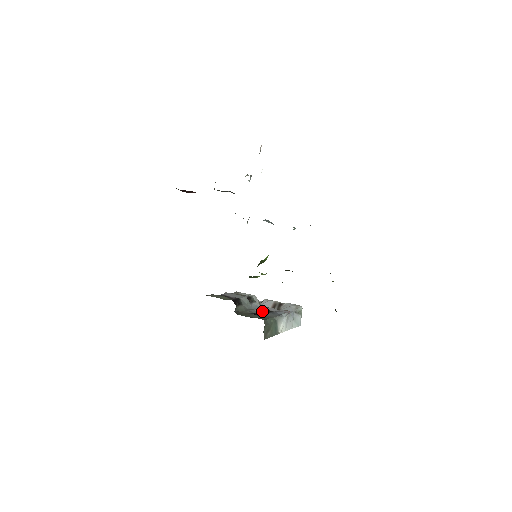
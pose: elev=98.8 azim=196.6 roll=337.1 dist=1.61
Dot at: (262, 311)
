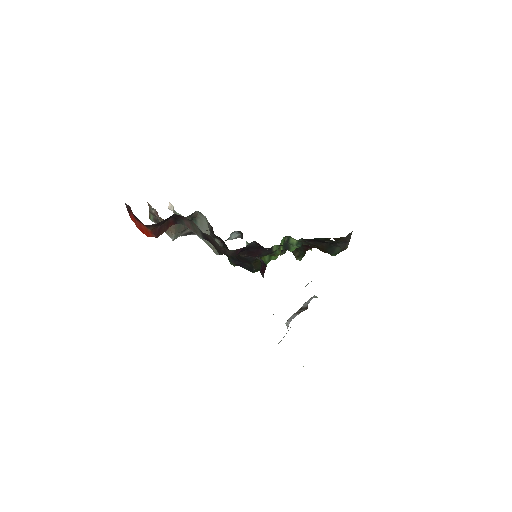
Dot at: occluded
